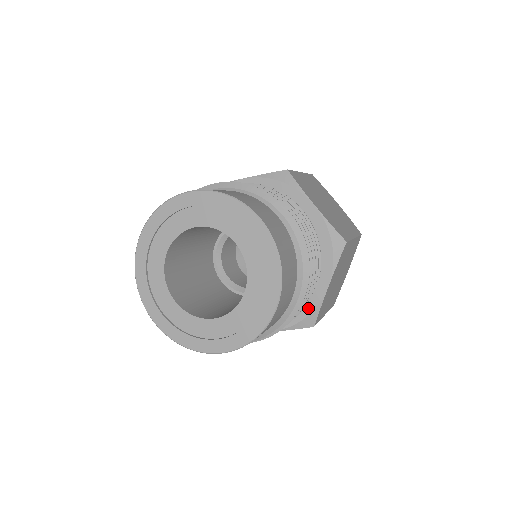
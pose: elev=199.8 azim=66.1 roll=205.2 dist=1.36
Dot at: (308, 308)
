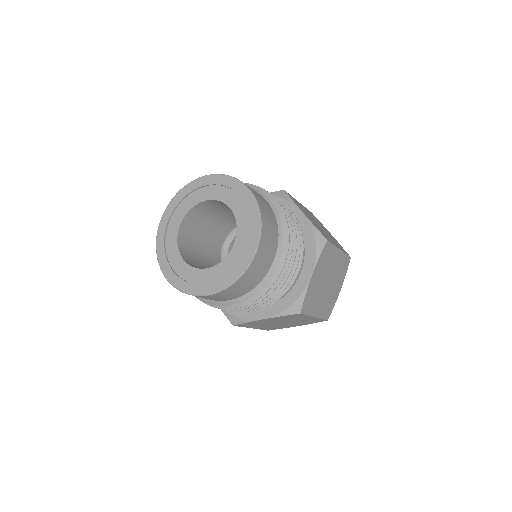
Dot at: (295, 295)
